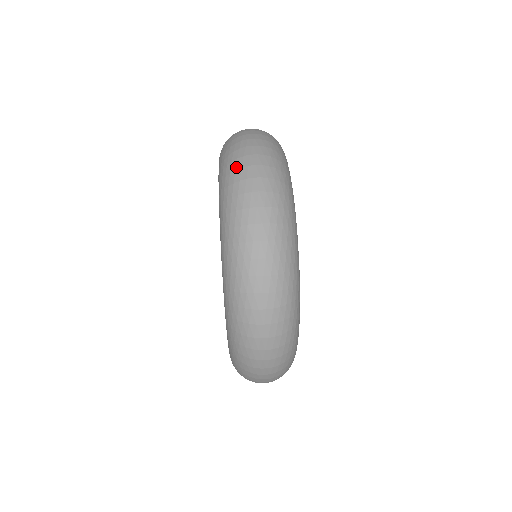
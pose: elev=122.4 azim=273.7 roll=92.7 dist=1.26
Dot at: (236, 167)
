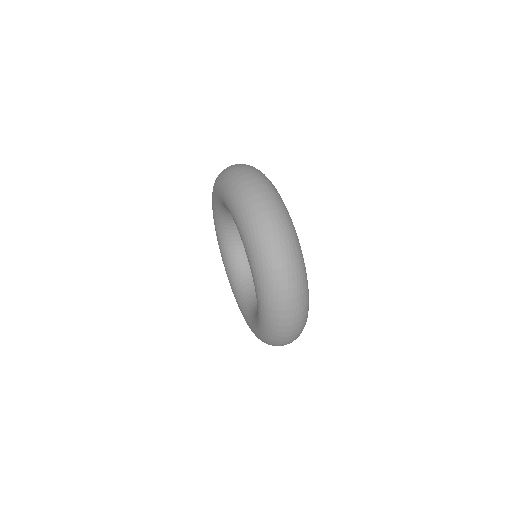
Dot at: occluded
